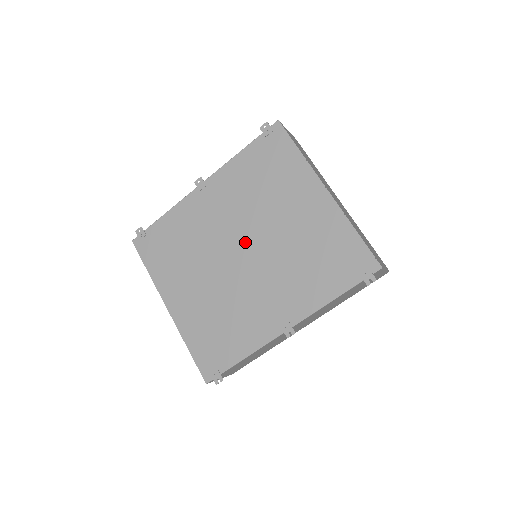
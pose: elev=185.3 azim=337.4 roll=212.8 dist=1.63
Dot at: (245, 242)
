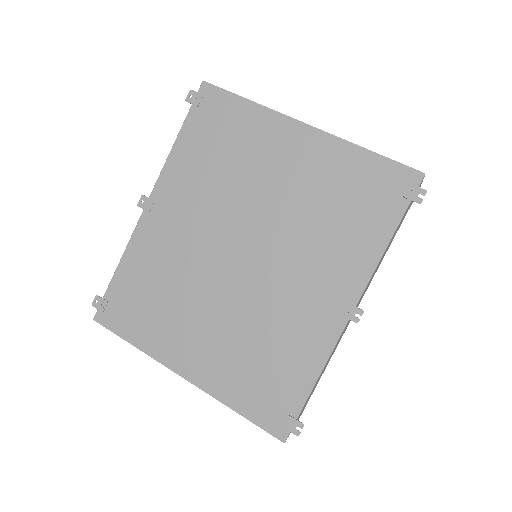
Dot at: (239, 239)
